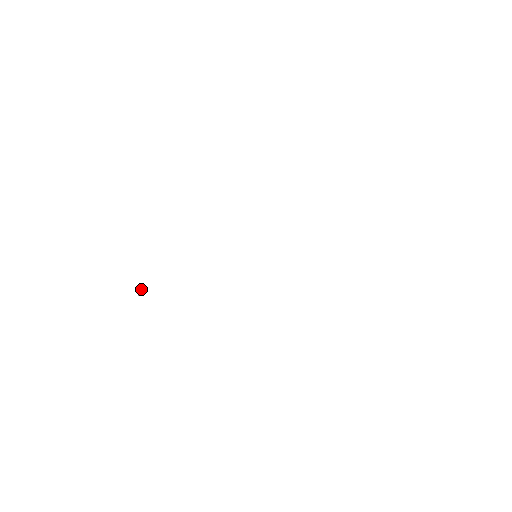
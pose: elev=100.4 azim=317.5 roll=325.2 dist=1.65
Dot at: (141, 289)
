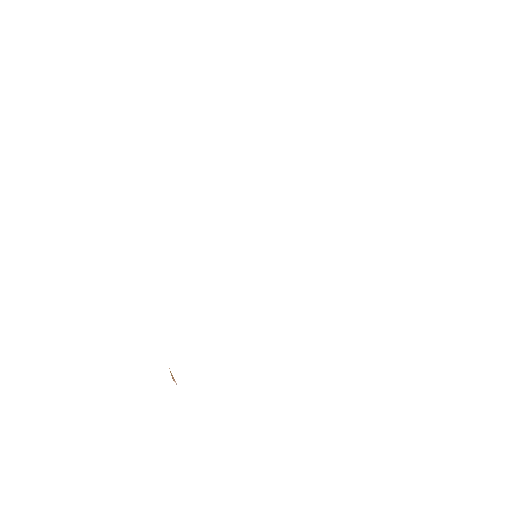
Dot at: (172, 376)
